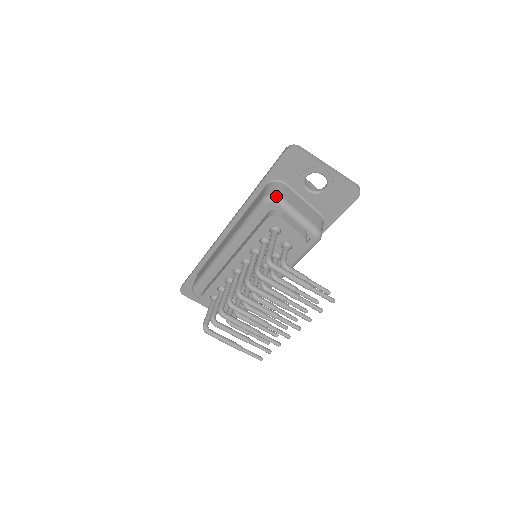
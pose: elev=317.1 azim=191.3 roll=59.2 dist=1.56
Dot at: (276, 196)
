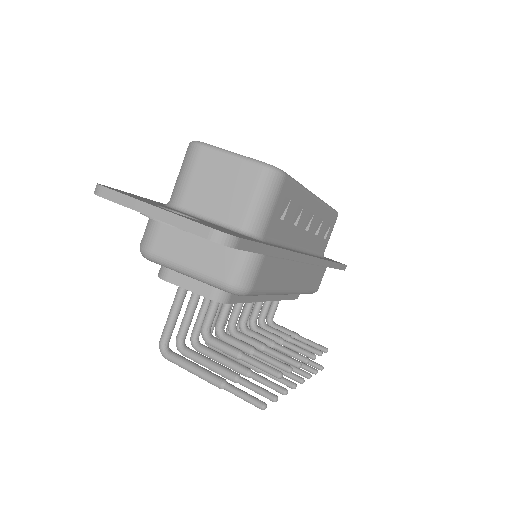
Dot at: (142, 252)
